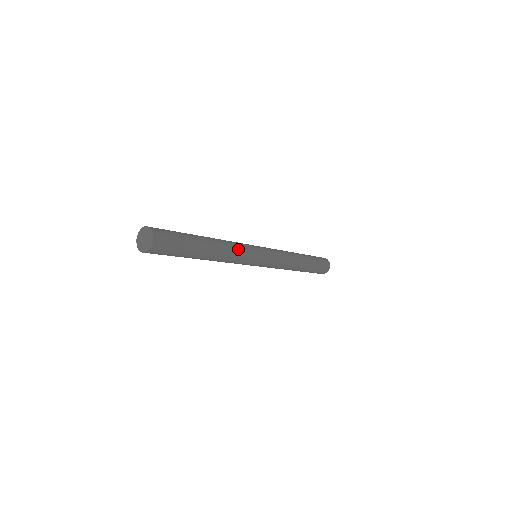
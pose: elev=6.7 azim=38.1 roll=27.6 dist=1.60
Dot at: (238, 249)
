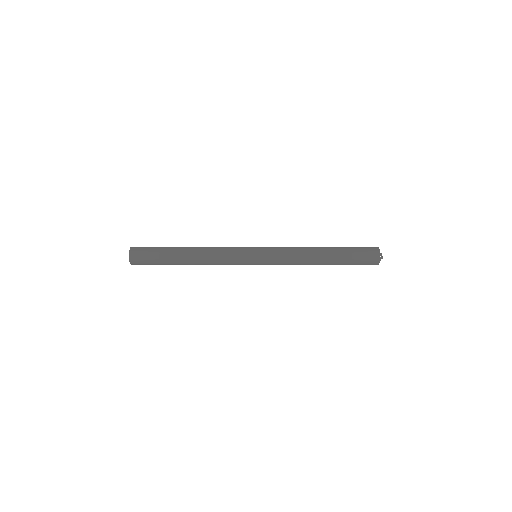
Dot at: (221, 247)
